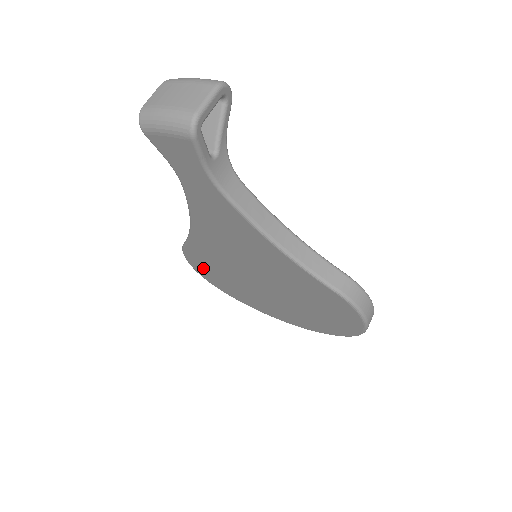
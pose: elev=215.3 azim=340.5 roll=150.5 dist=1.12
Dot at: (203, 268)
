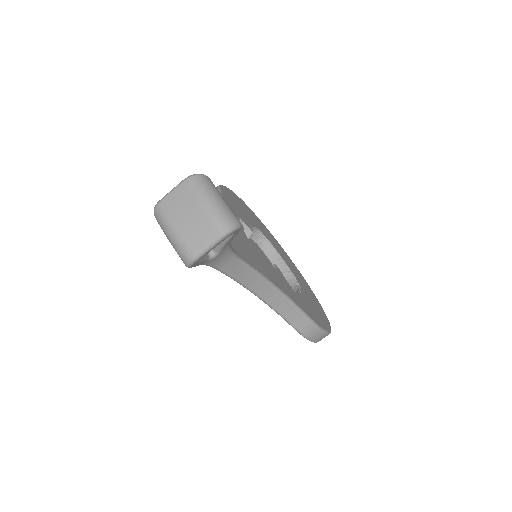
Dot at: occluded
